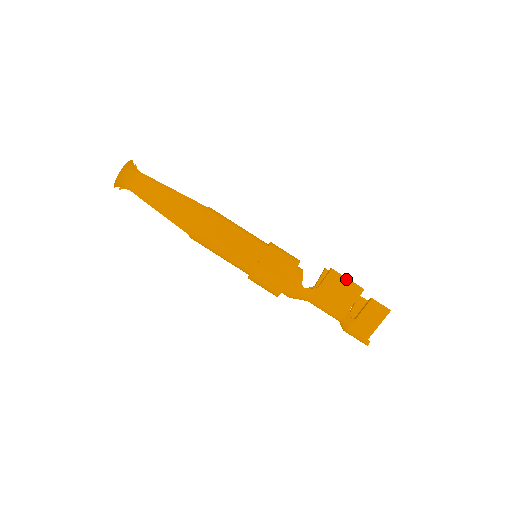
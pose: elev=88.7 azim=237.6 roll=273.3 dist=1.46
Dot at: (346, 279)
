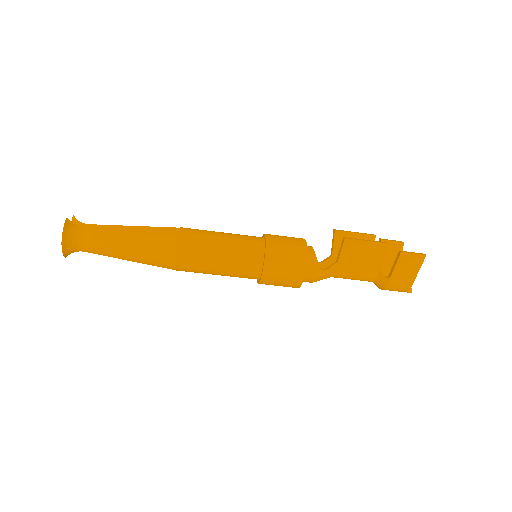
Dot at: (365, 242)
